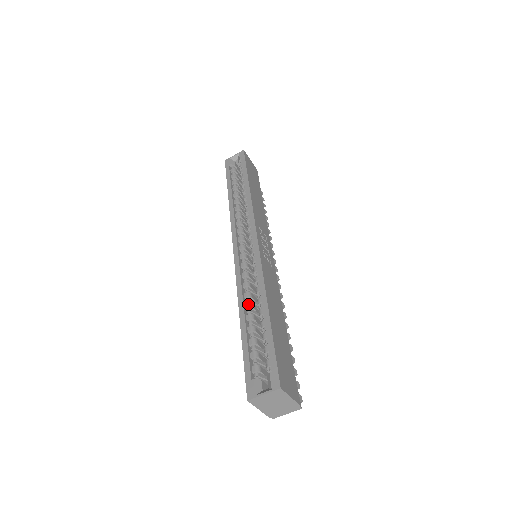
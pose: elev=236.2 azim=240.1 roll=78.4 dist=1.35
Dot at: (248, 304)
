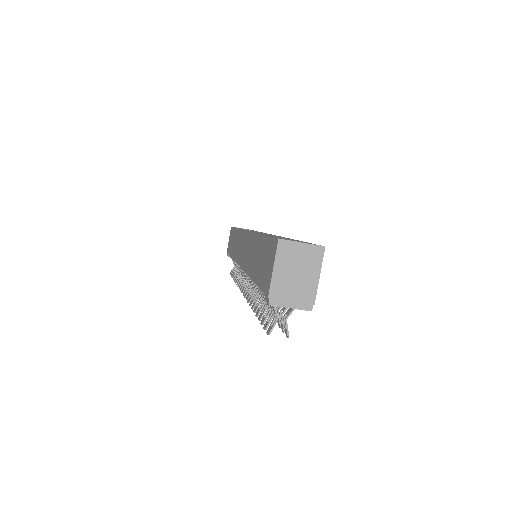
Dot at: occluded
